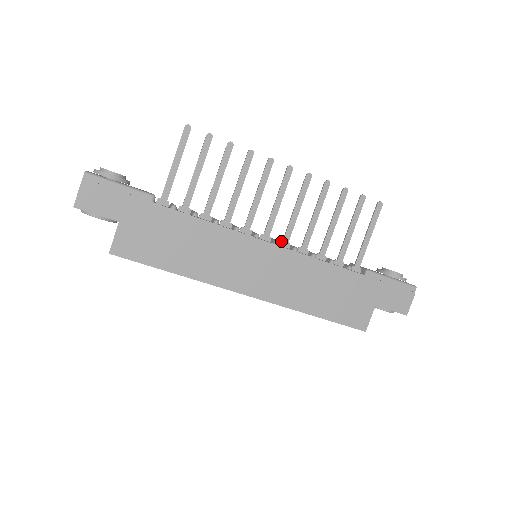
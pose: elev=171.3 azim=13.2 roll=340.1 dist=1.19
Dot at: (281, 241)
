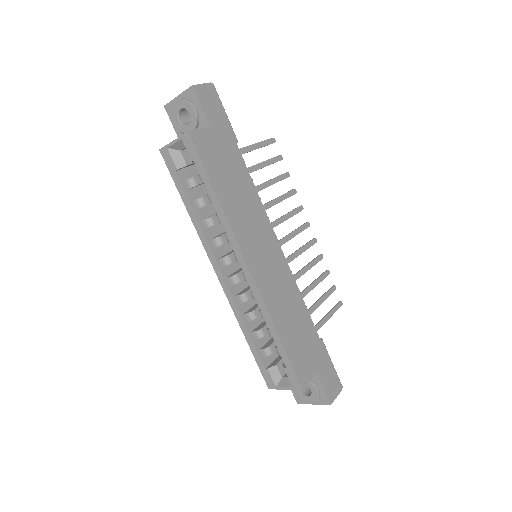
Dot at: occluded
